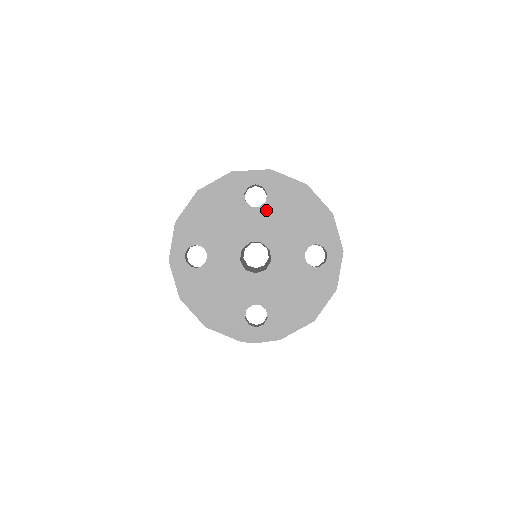
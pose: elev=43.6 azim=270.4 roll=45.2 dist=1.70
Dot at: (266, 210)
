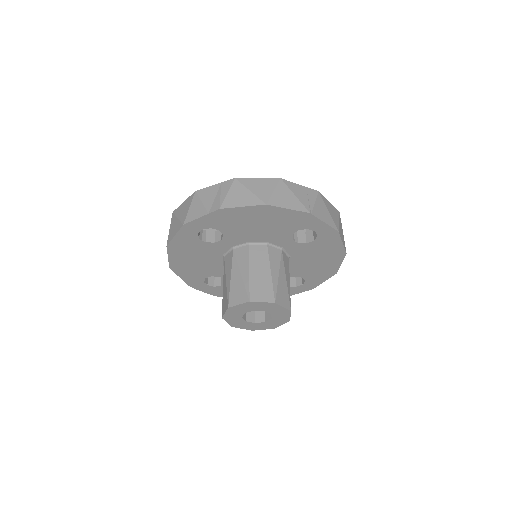
Dot at: (299, 247)
